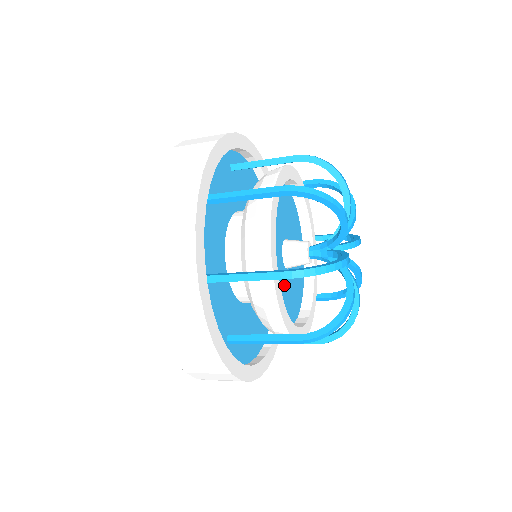
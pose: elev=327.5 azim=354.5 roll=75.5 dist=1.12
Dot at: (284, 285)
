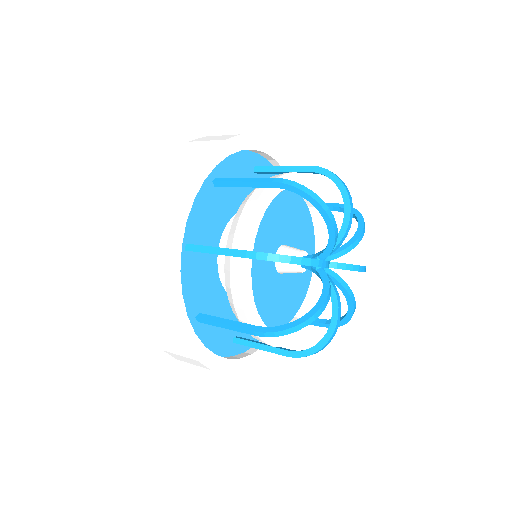
Dot at: (281, 291)
